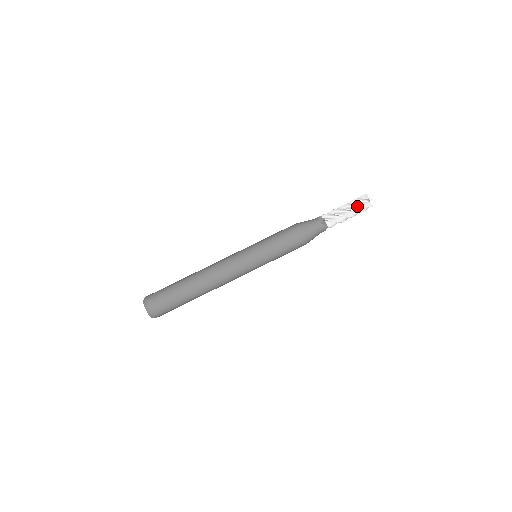
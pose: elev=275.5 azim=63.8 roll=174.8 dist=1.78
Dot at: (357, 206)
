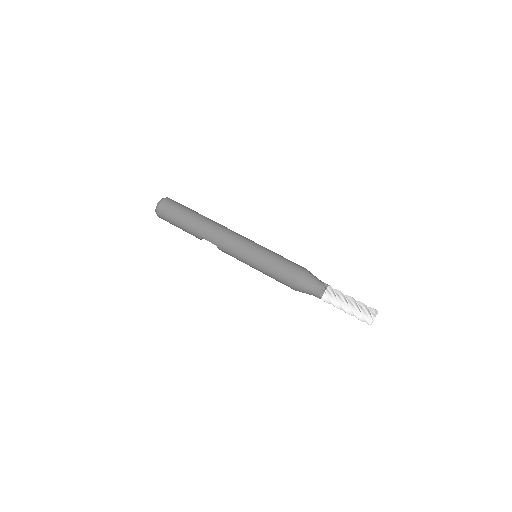
Dot at: (362, 307)
